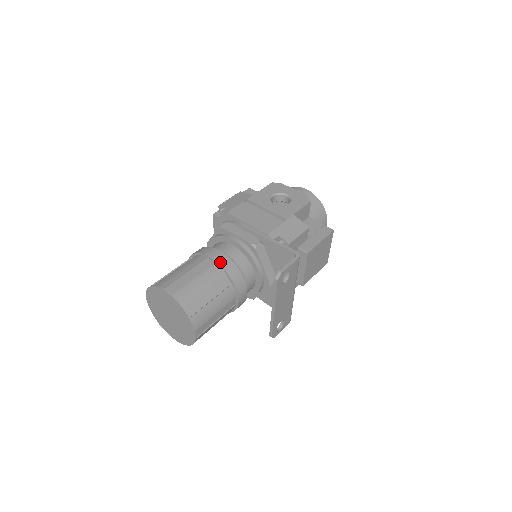
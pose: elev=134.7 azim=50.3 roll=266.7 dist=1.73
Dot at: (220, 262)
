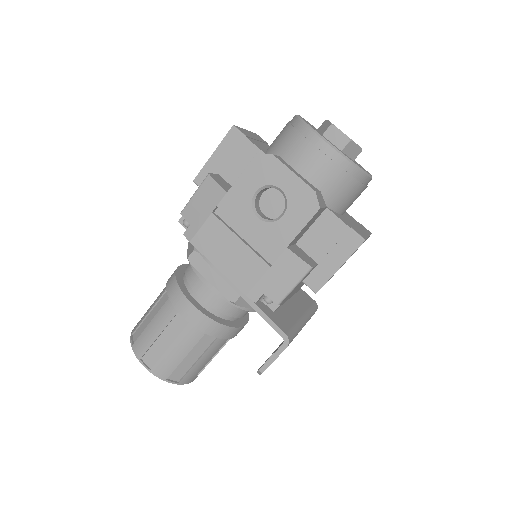
Dot at: (194, 323)
